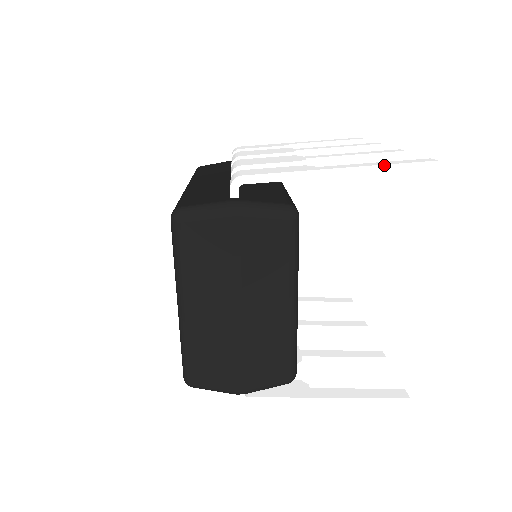
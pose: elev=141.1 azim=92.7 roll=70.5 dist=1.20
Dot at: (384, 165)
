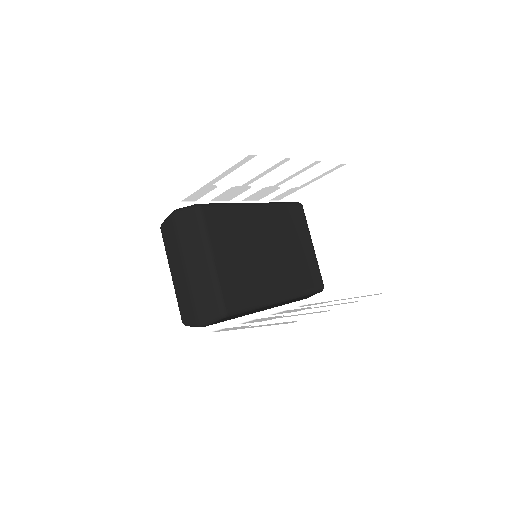
Dot at: (227, 164)
